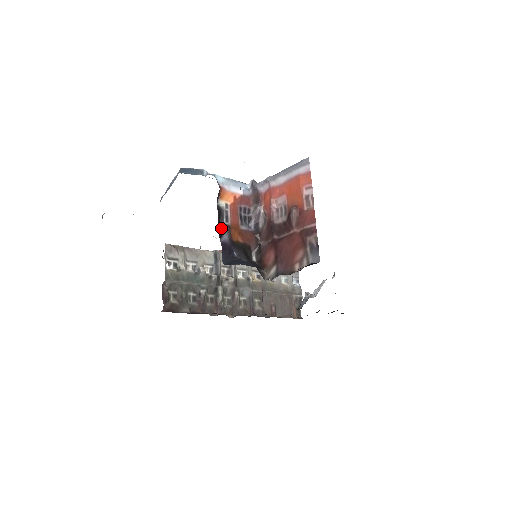
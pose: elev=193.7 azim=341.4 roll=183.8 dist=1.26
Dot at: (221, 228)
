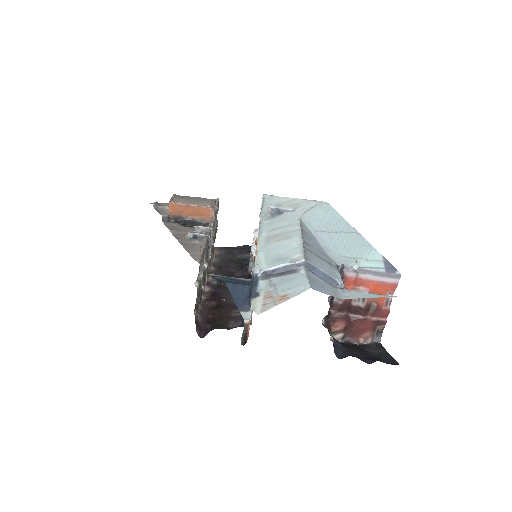
Dot at: occluded
